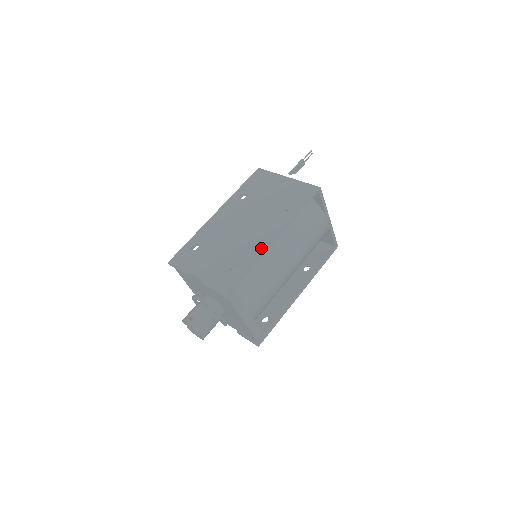
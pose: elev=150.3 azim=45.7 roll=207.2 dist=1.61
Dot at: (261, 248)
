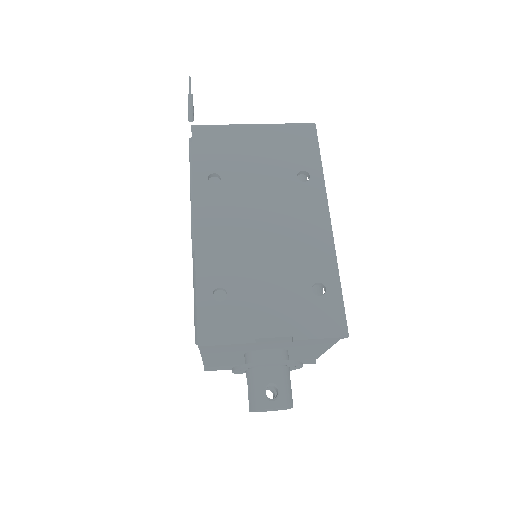
Dot at: (328, 241)
